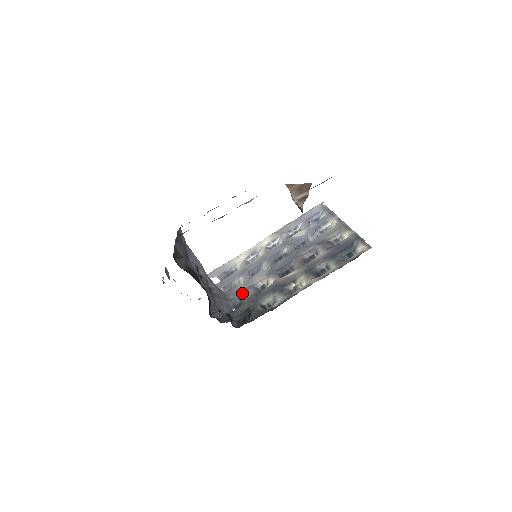
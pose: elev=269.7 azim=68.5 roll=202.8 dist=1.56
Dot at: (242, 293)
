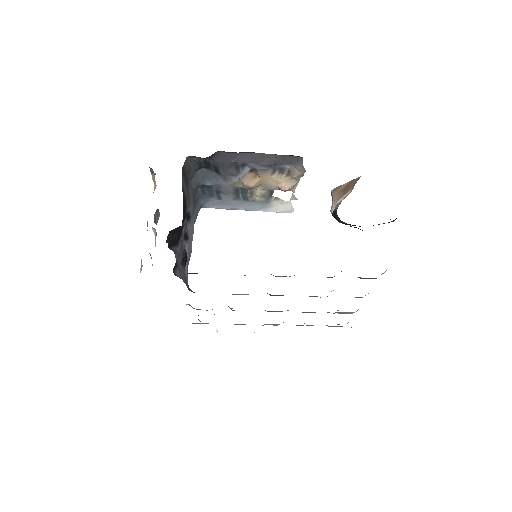
Dot at: occluded
